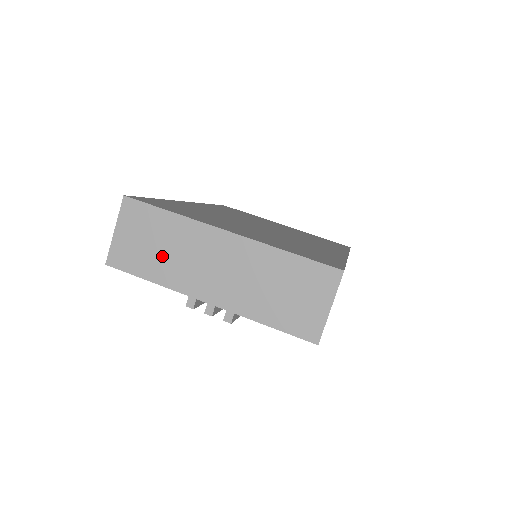
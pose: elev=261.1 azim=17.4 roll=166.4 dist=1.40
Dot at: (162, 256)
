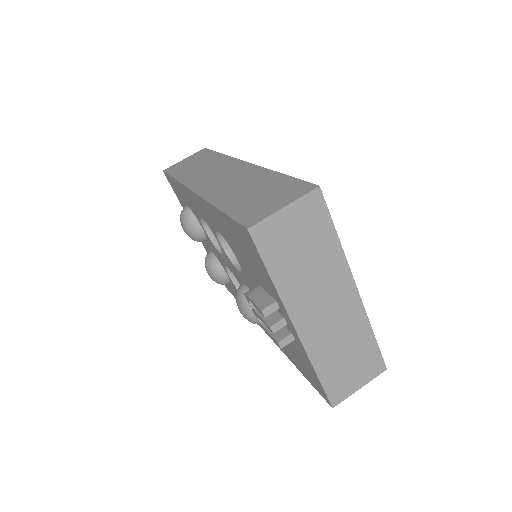
Dot at: (300, 266)
